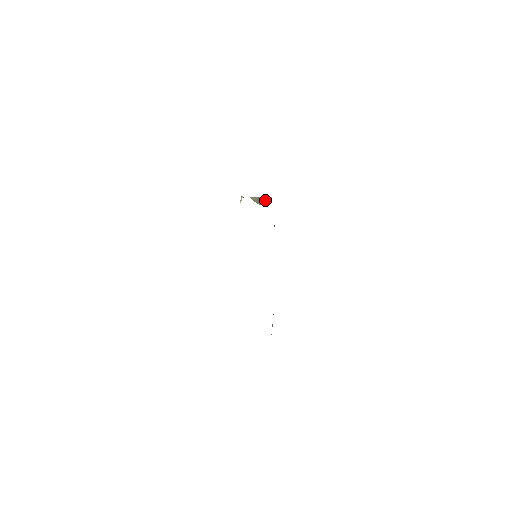
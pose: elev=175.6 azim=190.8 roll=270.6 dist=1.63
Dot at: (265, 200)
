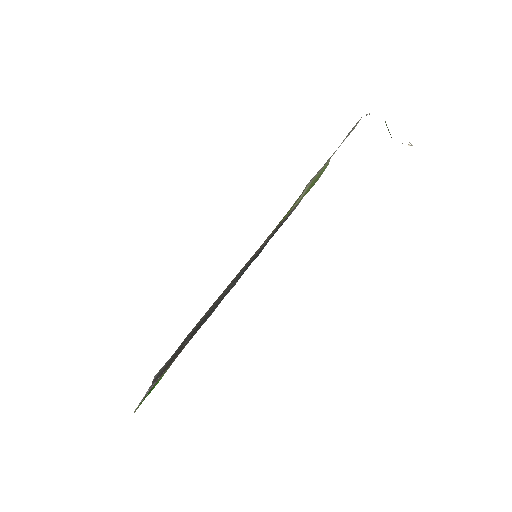
Dot at: occluded
